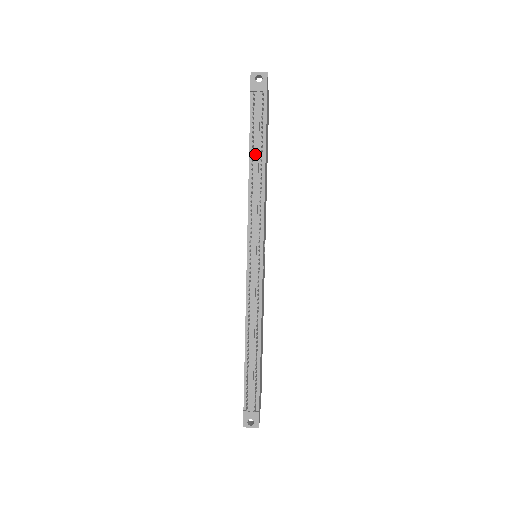
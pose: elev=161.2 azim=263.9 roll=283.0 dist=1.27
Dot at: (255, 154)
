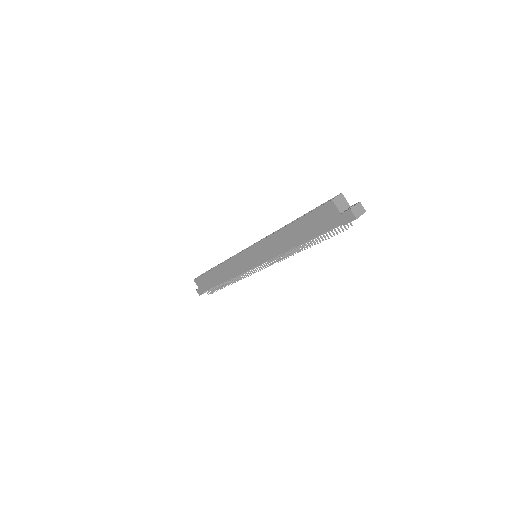
Dot at: (308, 240)
